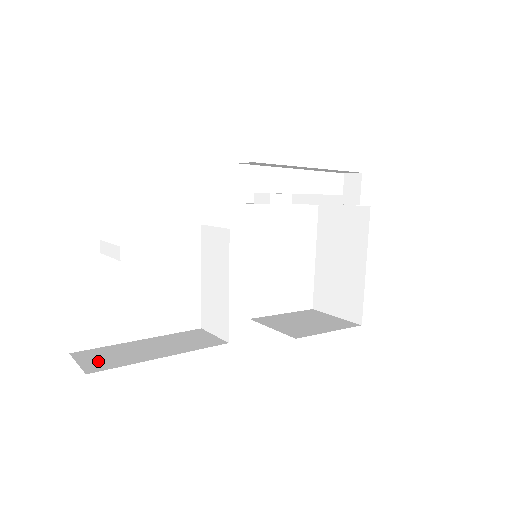
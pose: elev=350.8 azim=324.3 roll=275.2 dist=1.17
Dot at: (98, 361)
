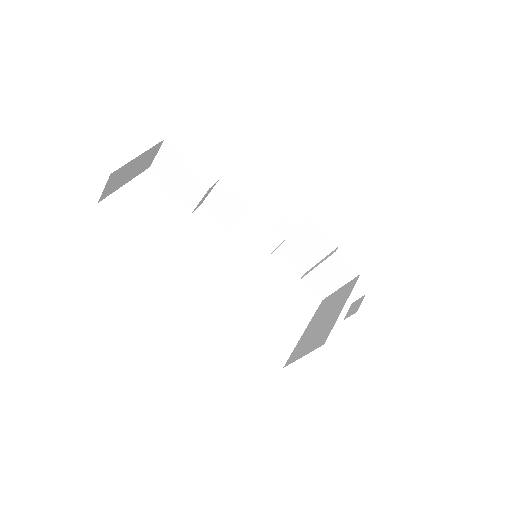
Dot at: occluded
